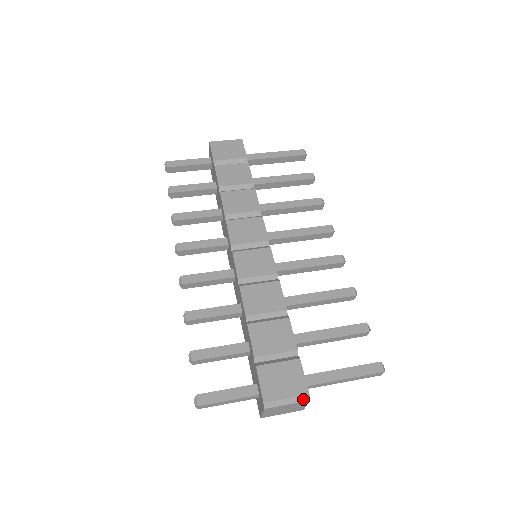
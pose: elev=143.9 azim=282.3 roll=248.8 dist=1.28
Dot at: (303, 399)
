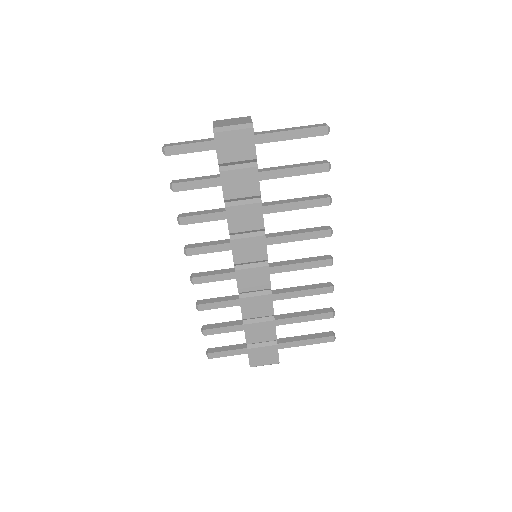
Dot at: occluded
